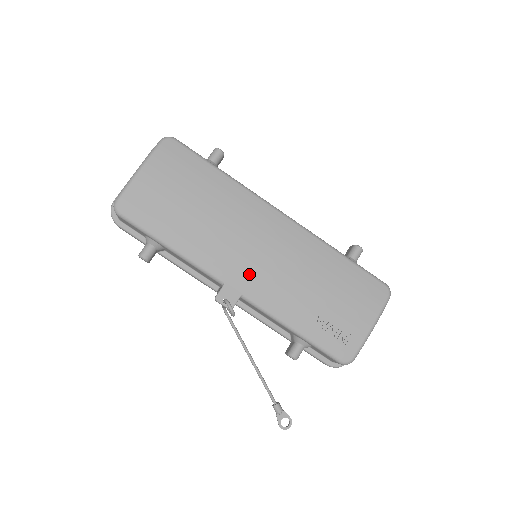
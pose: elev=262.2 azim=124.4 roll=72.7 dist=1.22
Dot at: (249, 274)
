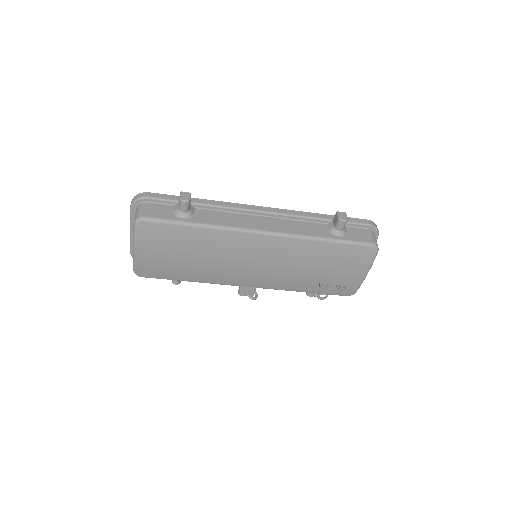
Dot at: (255, 278)
